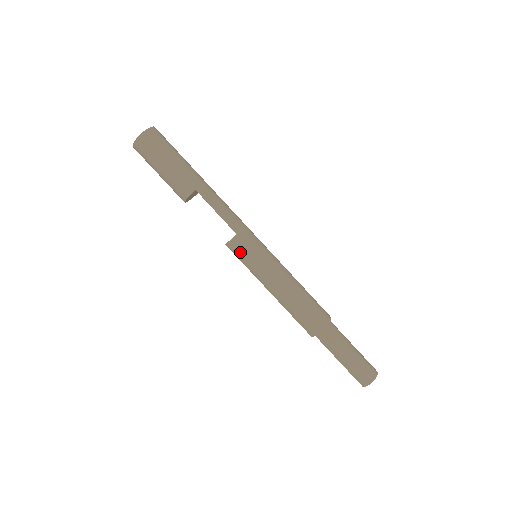
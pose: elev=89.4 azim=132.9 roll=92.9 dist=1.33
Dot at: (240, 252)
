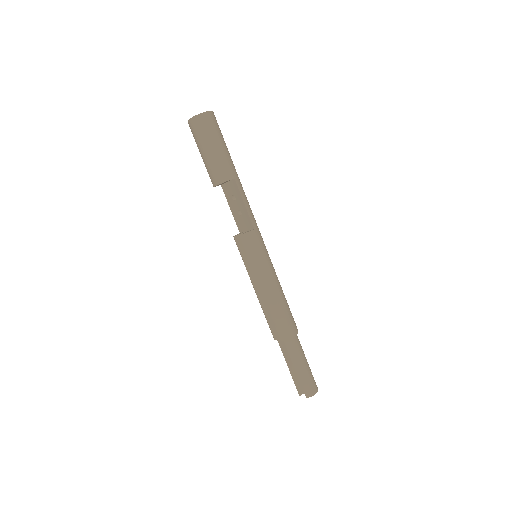
Dot at: (252, 246)
